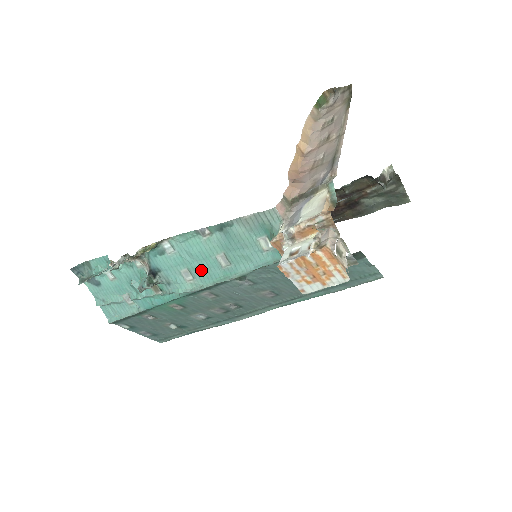
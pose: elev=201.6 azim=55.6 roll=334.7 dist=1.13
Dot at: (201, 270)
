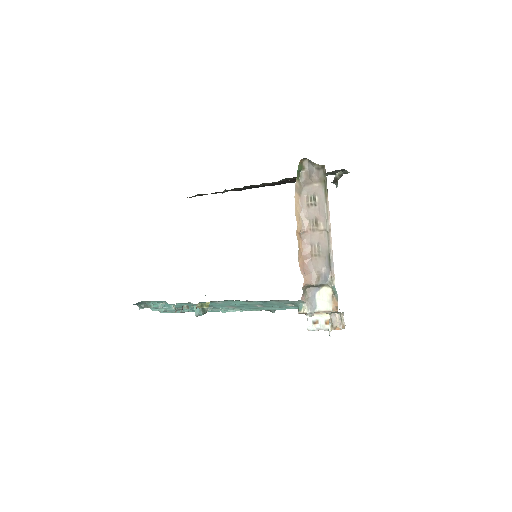
Dot at: (242, 307)
